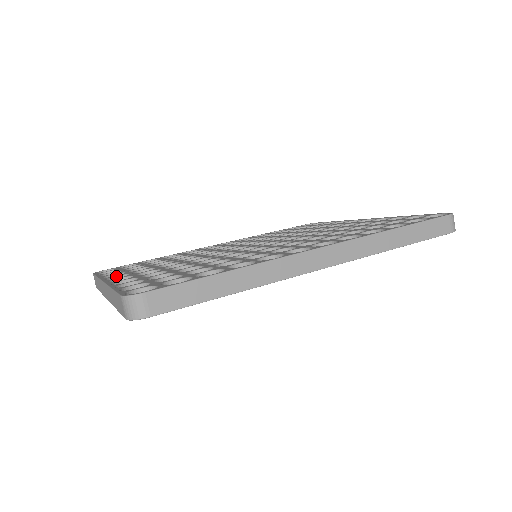
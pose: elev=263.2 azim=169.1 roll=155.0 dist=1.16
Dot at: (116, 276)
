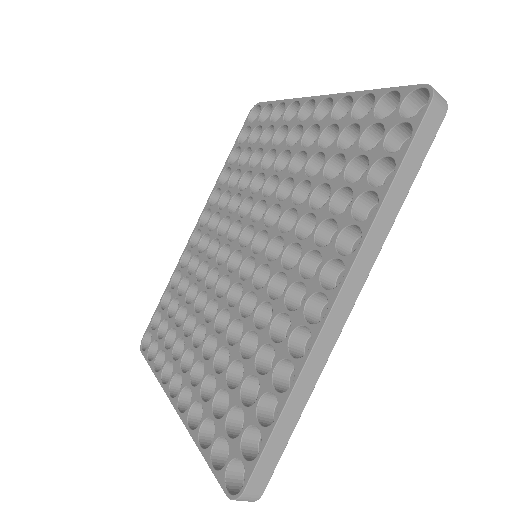
Dot at: (172, 379)
